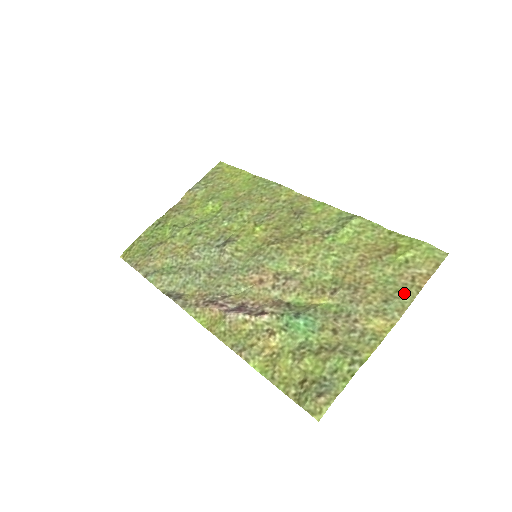
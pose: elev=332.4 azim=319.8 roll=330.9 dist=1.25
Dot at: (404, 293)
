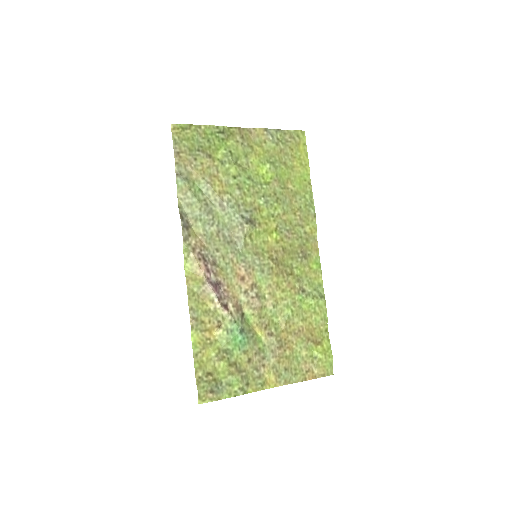
Dot at: (297, 375)
